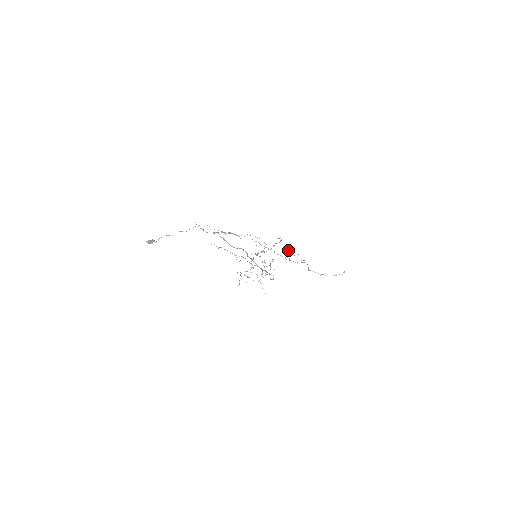
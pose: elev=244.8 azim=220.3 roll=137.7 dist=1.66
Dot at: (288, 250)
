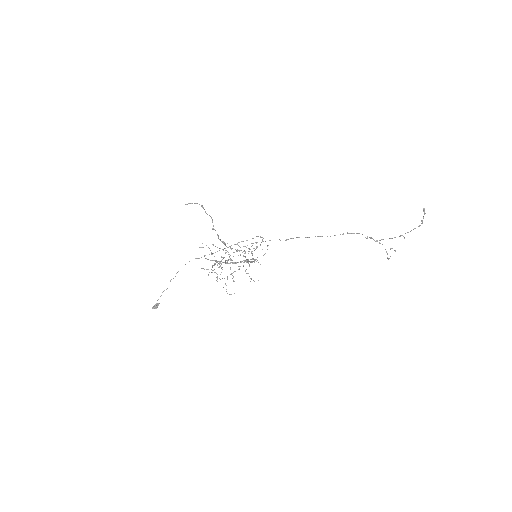
Dot at: occluded
